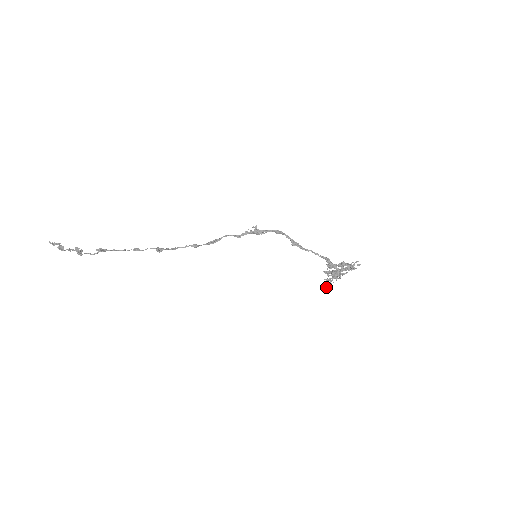
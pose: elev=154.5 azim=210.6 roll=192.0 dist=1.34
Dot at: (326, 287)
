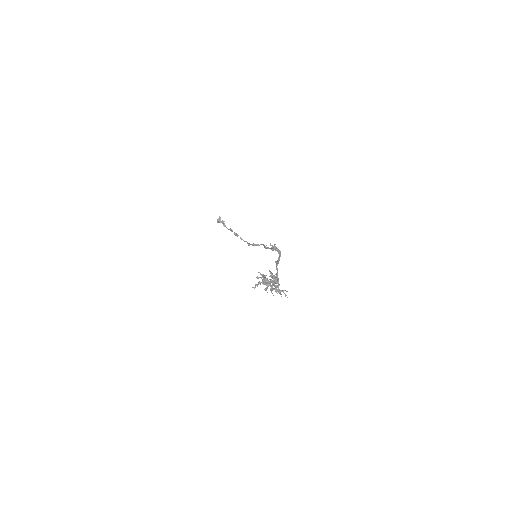
Dot at: (253, 287)
